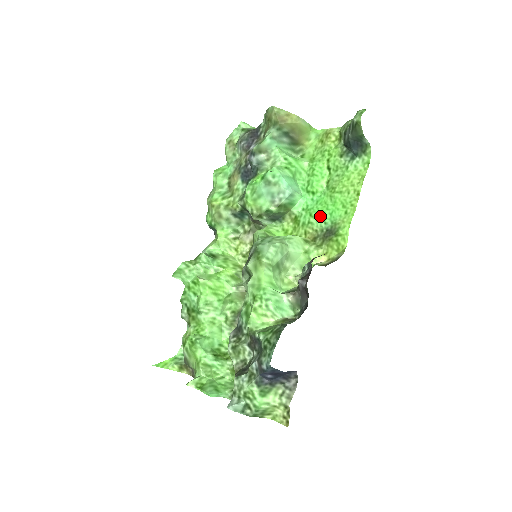
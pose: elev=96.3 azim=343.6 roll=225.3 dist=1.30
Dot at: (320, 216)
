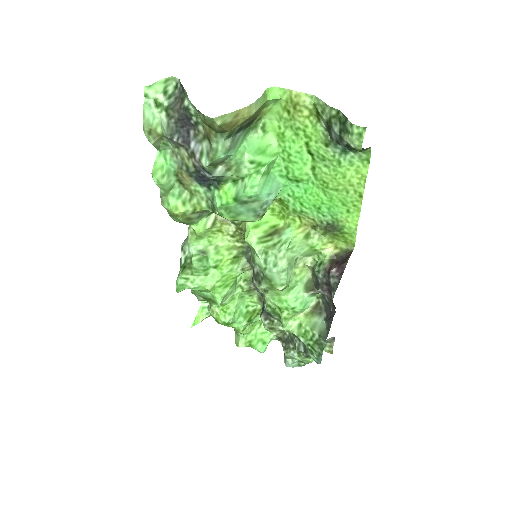
Dot at: (315, 208)
